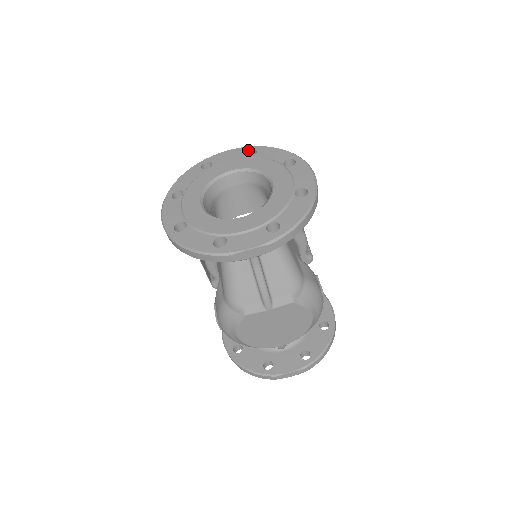
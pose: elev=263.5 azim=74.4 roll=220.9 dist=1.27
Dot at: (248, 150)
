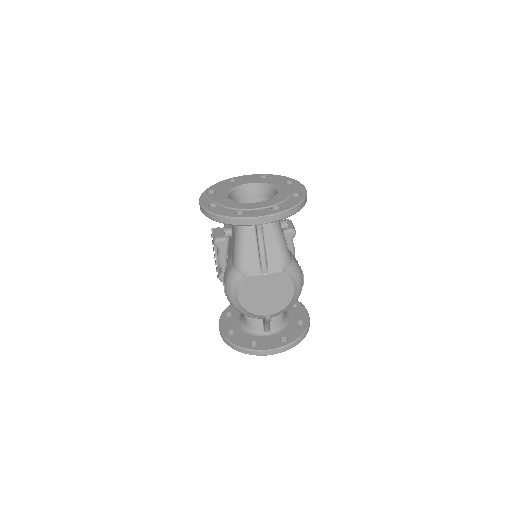
Dot at: (262, 175)
